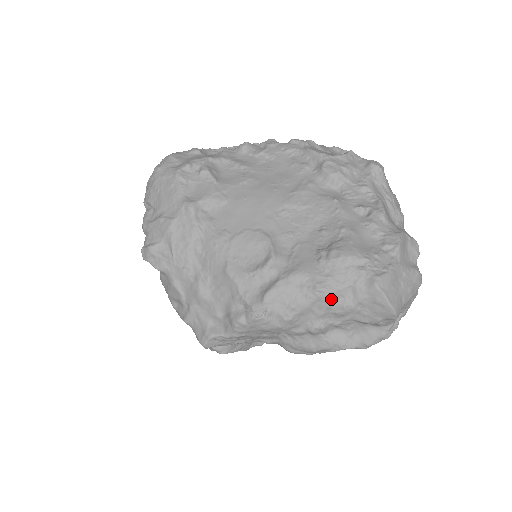
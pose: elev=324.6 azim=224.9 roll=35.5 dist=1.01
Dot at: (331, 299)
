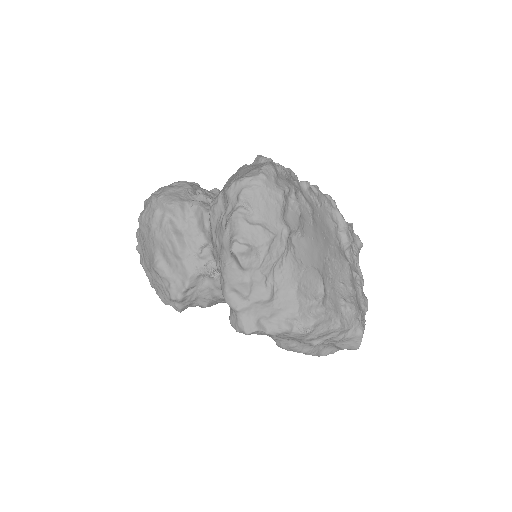
Dot at: (340, 333)
